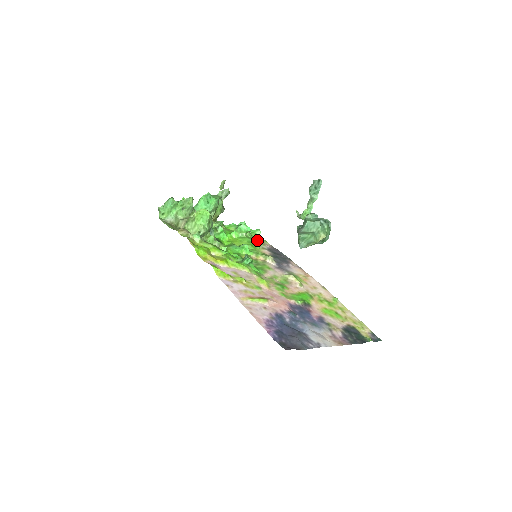
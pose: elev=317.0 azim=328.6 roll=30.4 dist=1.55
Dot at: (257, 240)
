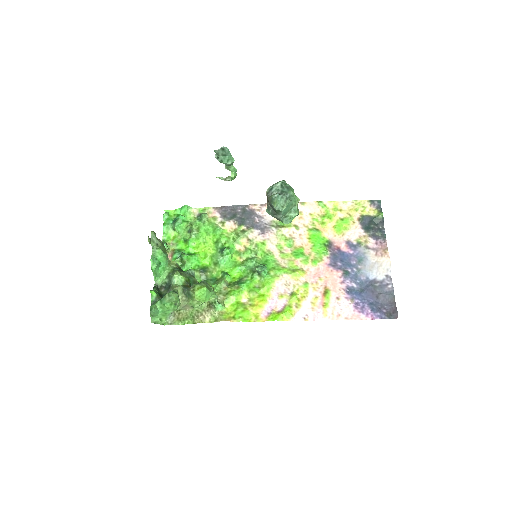
Dot at: (206, 222)
